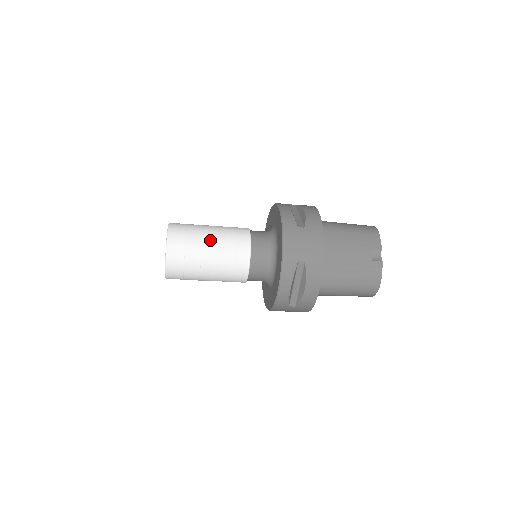
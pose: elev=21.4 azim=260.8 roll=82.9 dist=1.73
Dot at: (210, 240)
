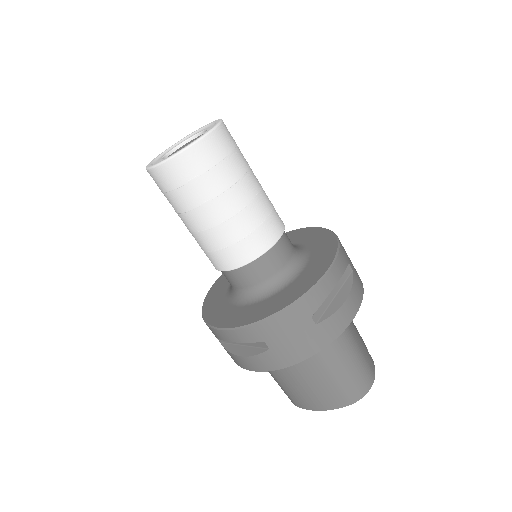
Dot at: occluded
